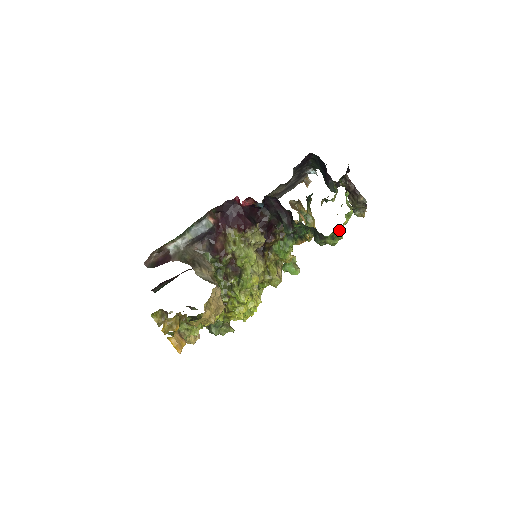
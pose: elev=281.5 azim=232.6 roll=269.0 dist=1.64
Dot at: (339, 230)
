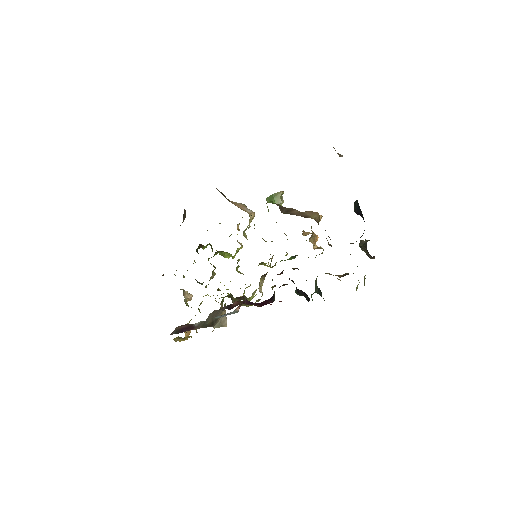
Dot at: occluded
